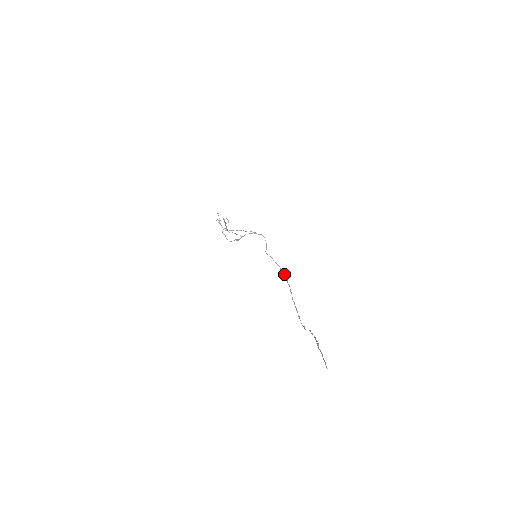
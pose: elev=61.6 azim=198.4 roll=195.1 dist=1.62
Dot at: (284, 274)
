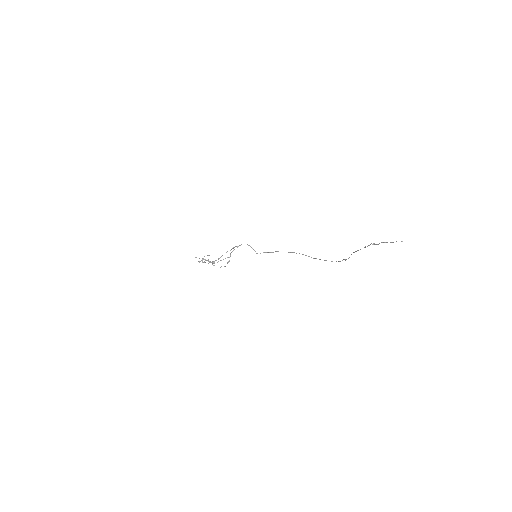
Dot at: occluded
